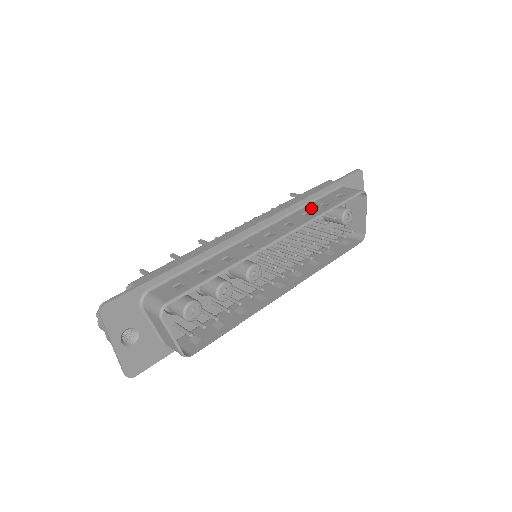
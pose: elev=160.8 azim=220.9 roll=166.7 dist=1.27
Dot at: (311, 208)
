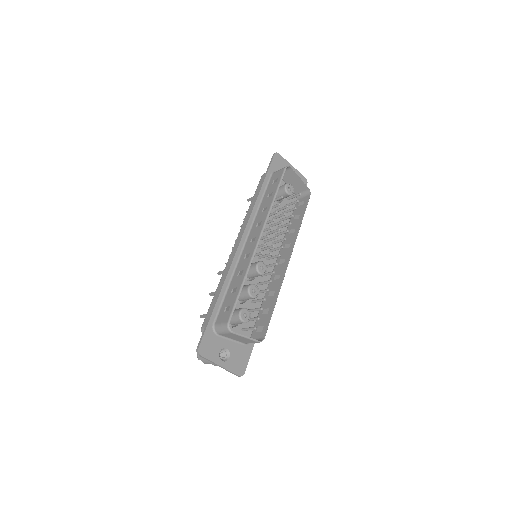
Dot at: (264, 203)
